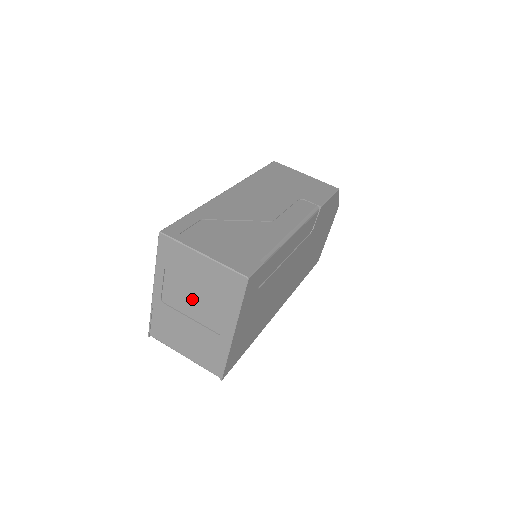
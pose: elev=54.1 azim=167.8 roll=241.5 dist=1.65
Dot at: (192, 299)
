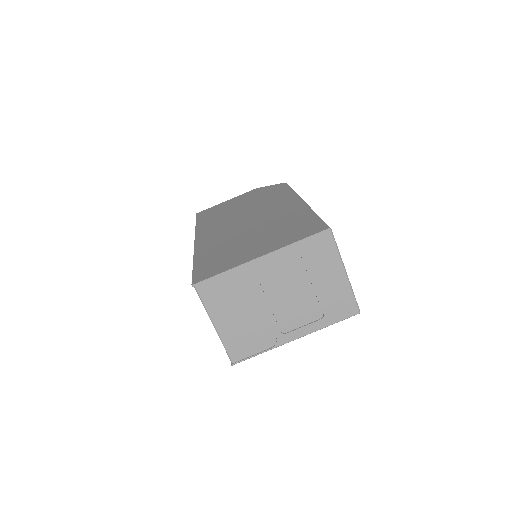
Dot at: (291, 292)
